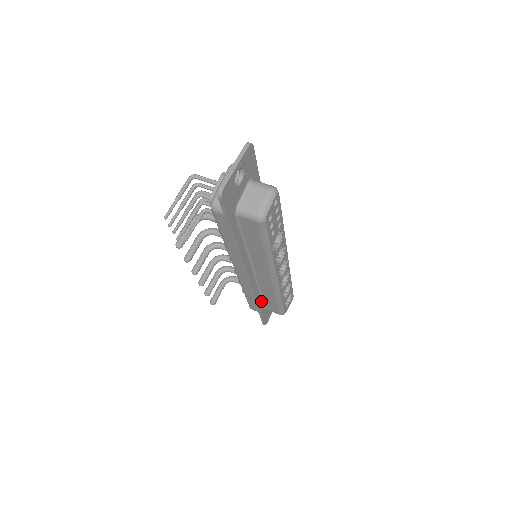
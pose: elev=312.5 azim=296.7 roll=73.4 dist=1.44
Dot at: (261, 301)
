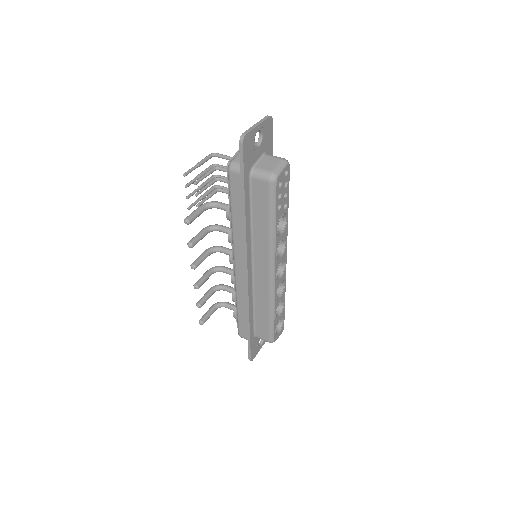
Dot at: (252, 319)
